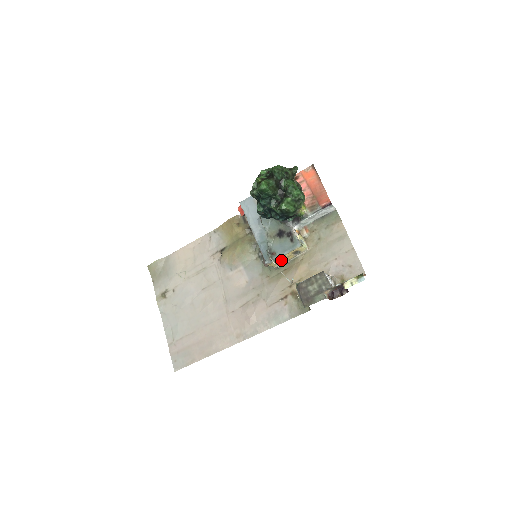
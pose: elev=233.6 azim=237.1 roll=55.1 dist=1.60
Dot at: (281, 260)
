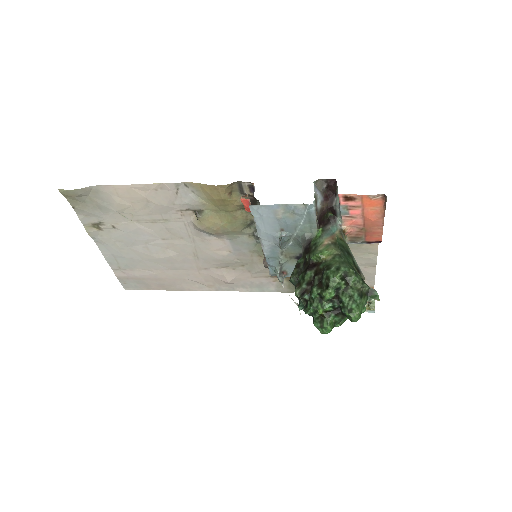
Dot at: occluded
